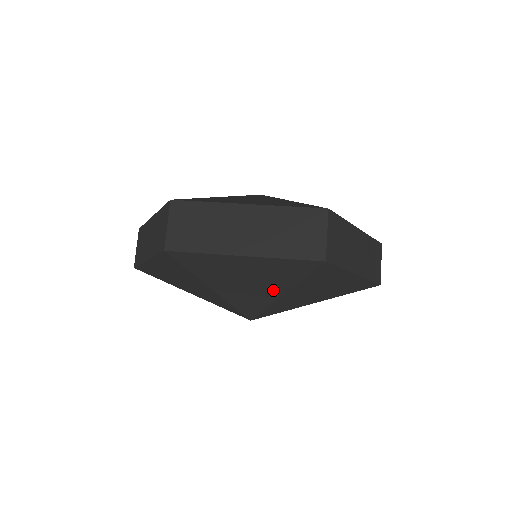
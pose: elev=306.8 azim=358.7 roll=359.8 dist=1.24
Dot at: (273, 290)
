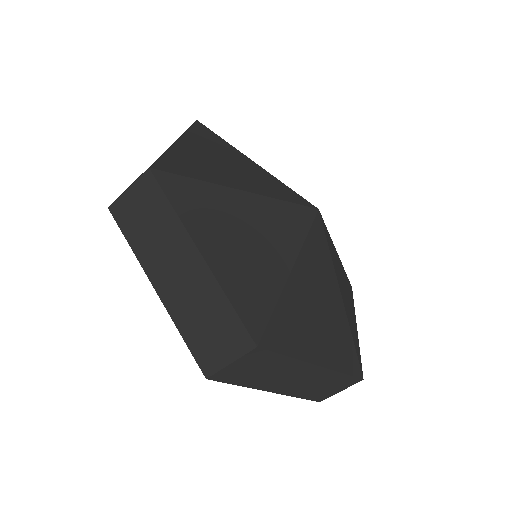
Dot at: occluded
